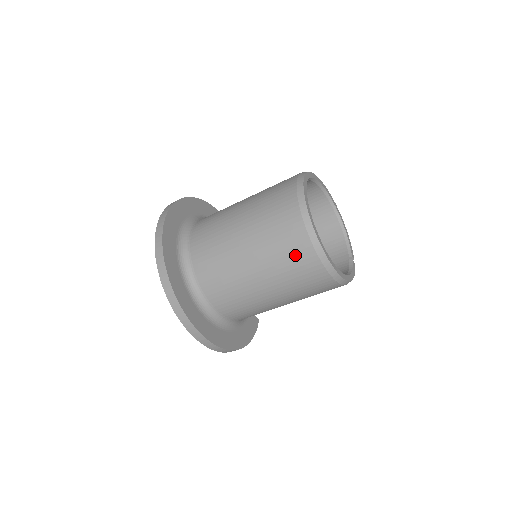
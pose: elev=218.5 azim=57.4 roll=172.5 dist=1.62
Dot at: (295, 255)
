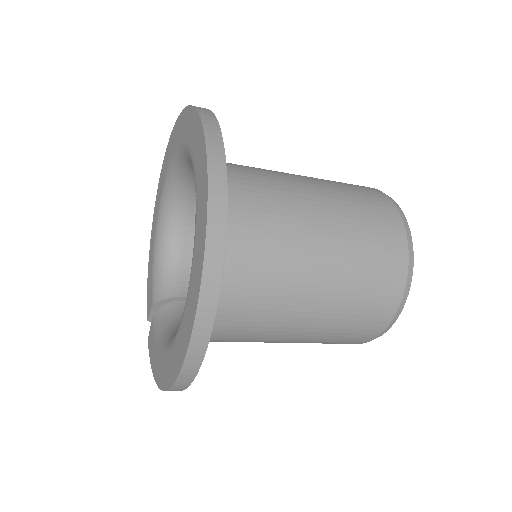
Dot at: (380, 292)
